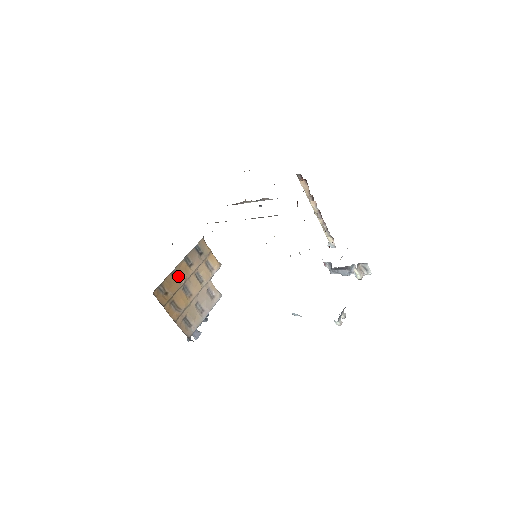
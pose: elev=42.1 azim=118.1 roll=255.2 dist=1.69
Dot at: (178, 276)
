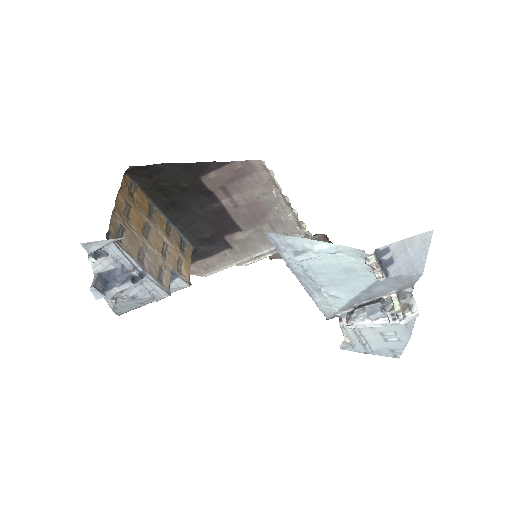
Dot at: (152, 215)
